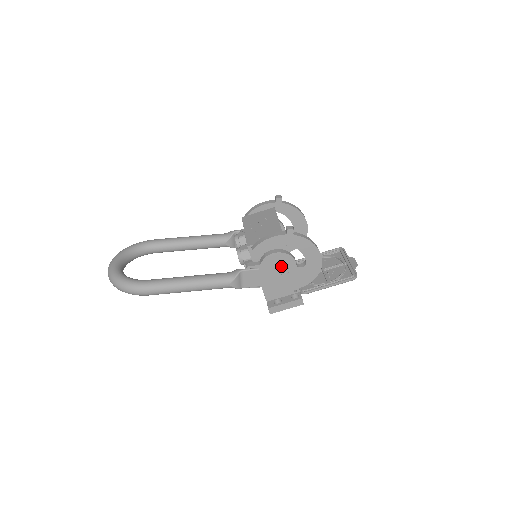
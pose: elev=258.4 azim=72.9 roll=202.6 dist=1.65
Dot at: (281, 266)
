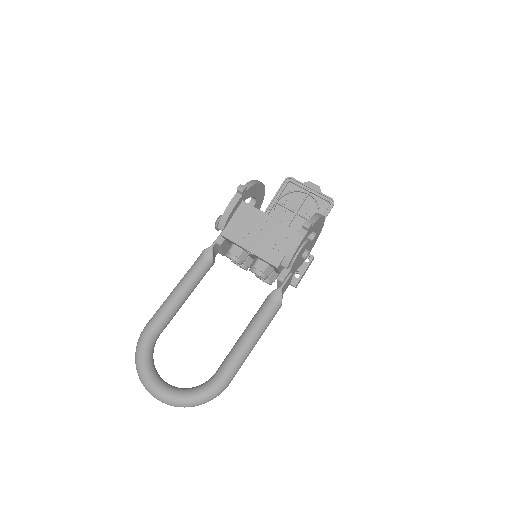
Dot at: (304, 255)
